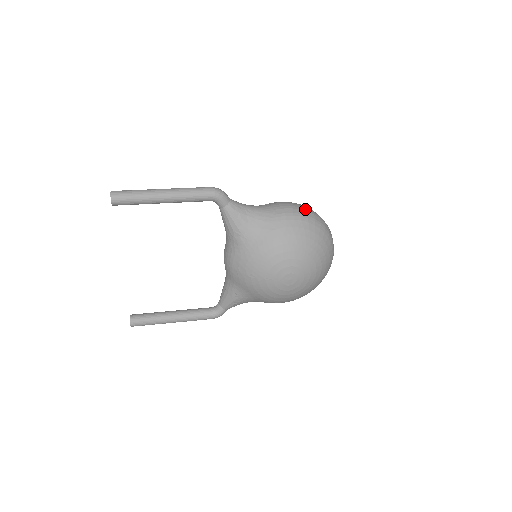
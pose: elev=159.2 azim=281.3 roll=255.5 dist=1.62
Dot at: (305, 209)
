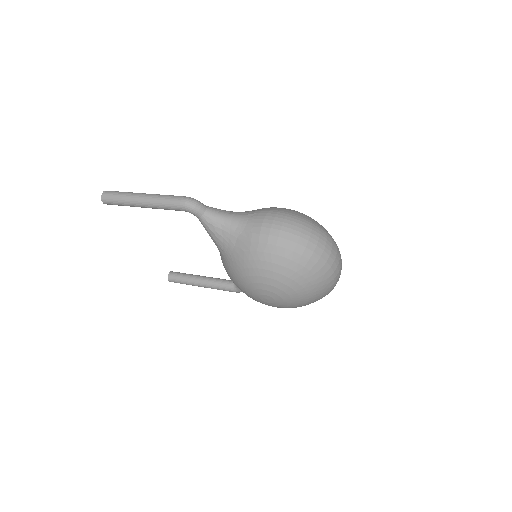
Dot at: (289, 229)
